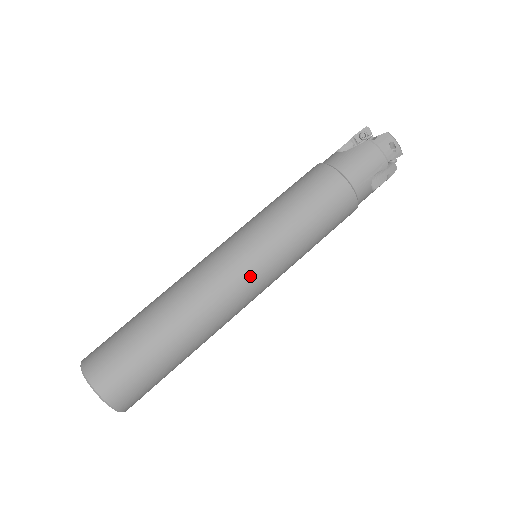
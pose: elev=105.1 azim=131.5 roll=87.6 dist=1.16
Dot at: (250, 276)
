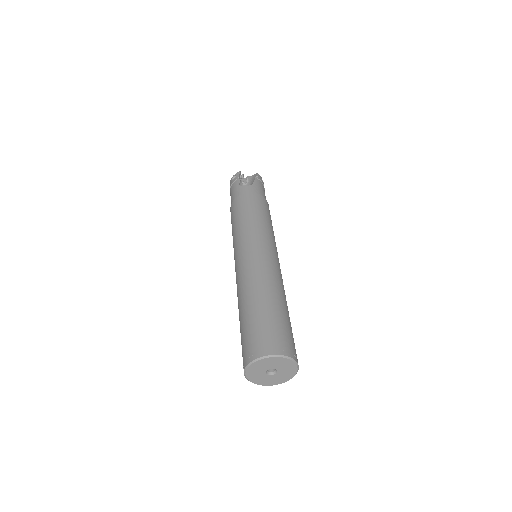
Dot at: (279, 263)
